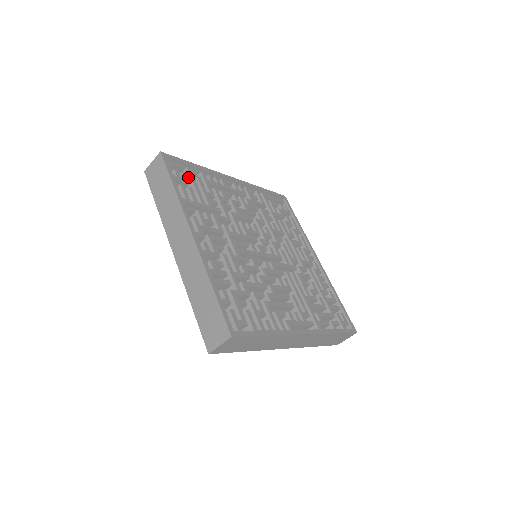
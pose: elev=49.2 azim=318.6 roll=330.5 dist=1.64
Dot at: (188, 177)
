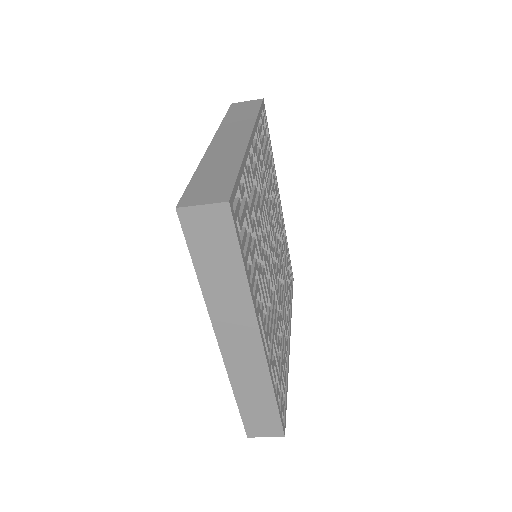
Dot at: (264, 139)
